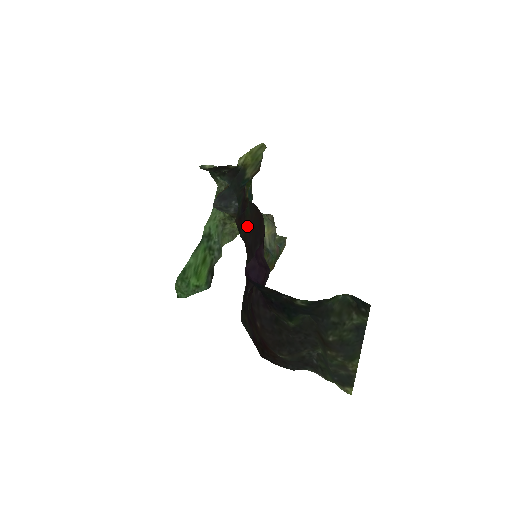
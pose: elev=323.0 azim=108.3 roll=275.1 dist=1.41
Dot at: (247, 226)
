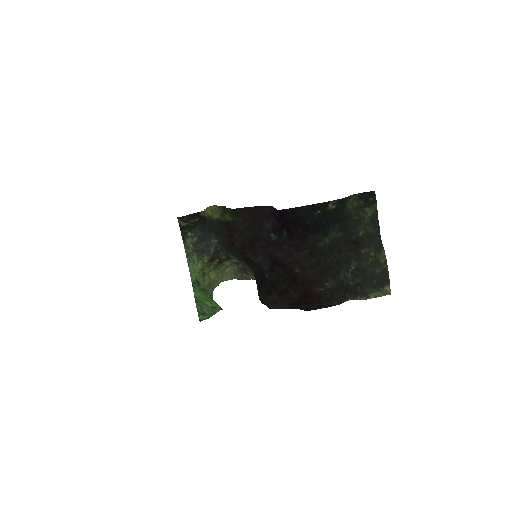
Dot at: (242, 231)
